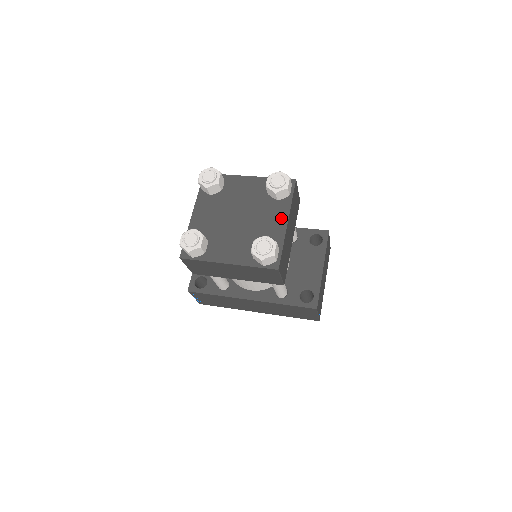
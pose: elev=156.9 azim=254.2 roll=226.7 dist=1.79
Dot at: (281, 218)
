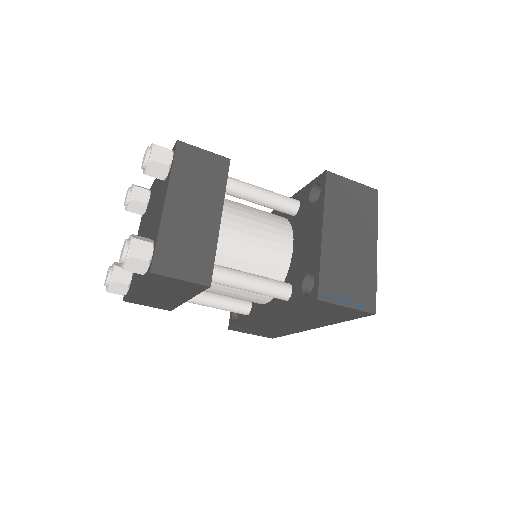
Dot at: (163, 201)
